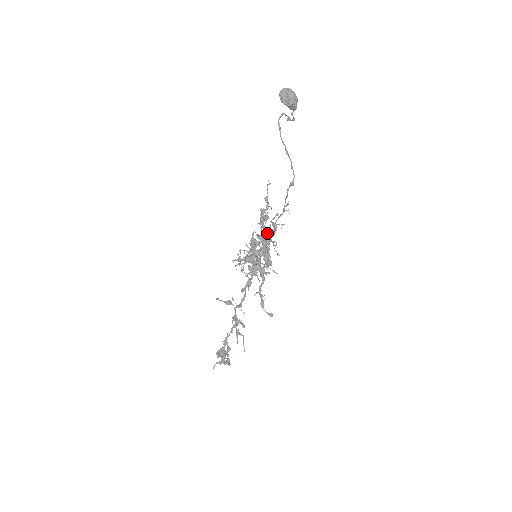
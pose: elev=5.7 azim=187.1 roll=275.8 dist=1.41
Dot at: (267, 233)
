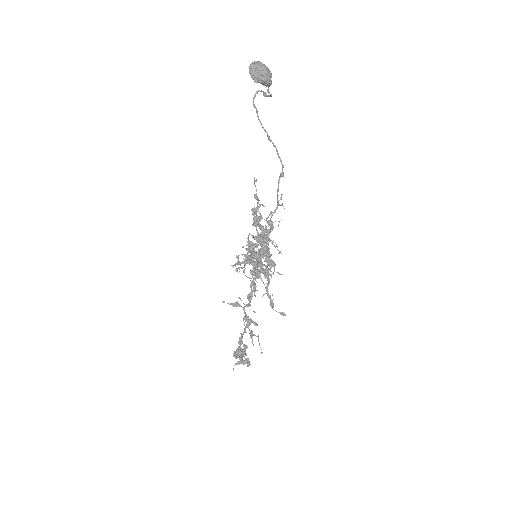
Dot at: occluded
